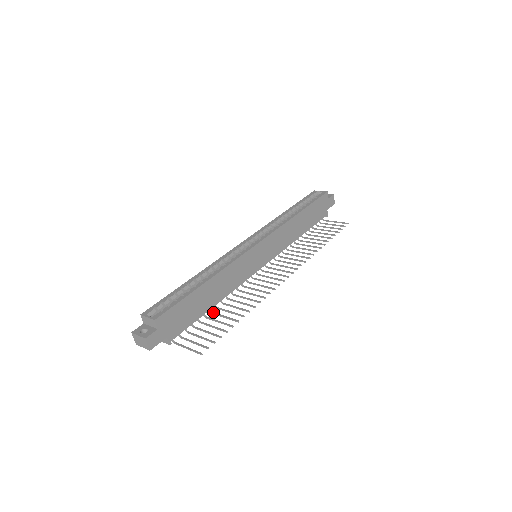
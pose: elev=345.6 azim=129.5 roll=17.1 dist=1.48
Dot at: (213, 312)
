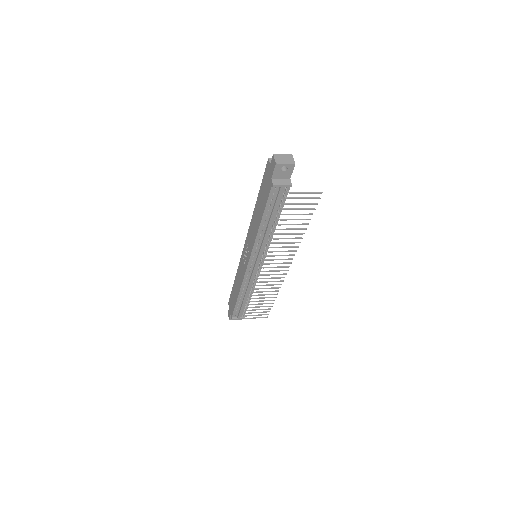
Dot at: (279, 224)
